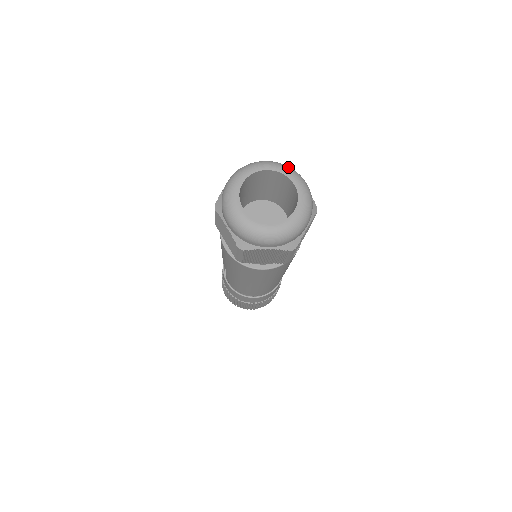
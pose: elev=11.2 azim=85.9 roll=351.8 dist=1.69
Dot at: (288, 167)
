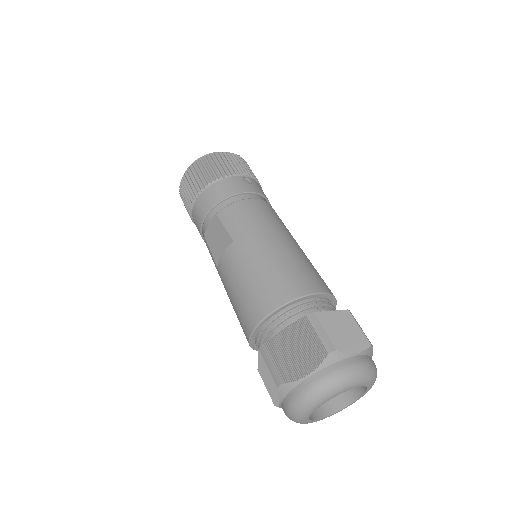
Dot at: (375, 376)
